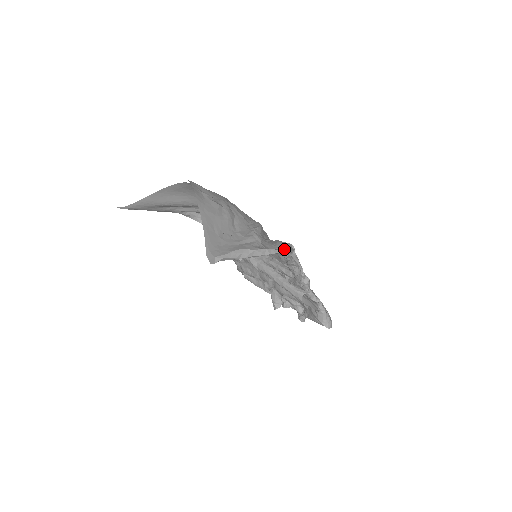
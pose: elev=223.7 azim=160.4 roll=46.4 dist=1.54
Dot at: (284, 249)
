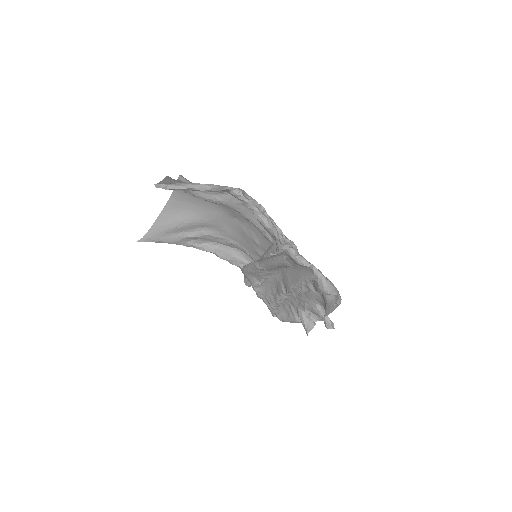
Dot at: (236, 188)
